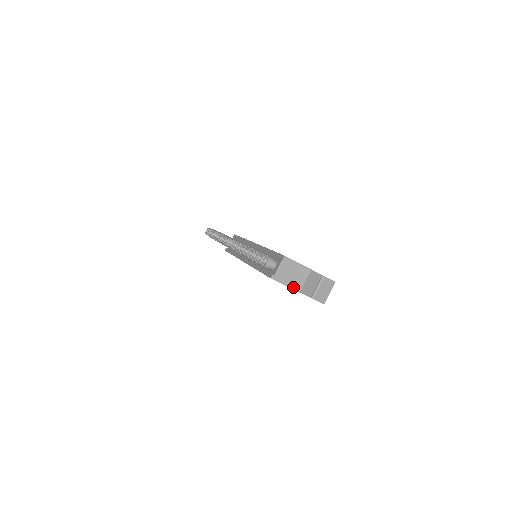
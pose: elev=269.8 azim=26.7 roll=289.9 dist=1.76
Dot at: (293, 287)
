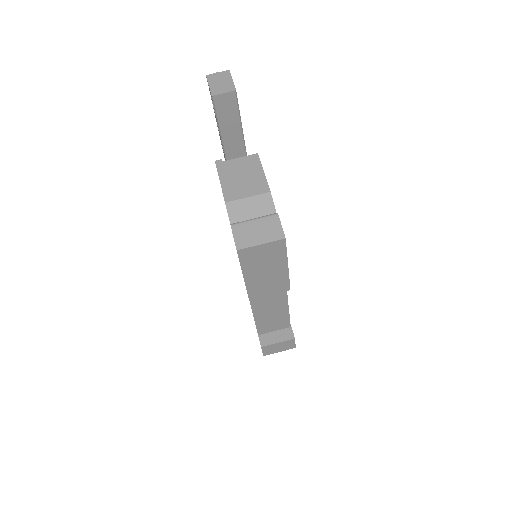
Dot at: (226, 190)
